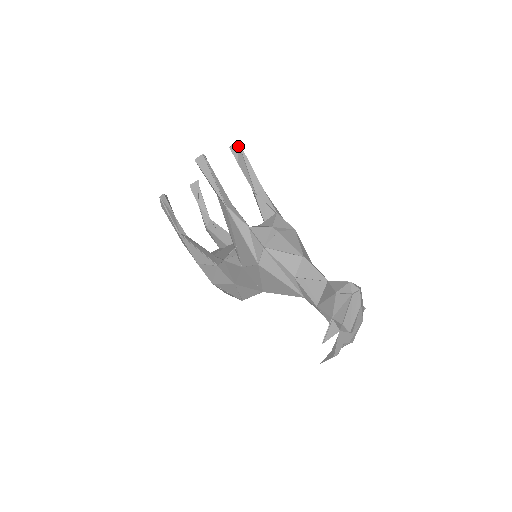
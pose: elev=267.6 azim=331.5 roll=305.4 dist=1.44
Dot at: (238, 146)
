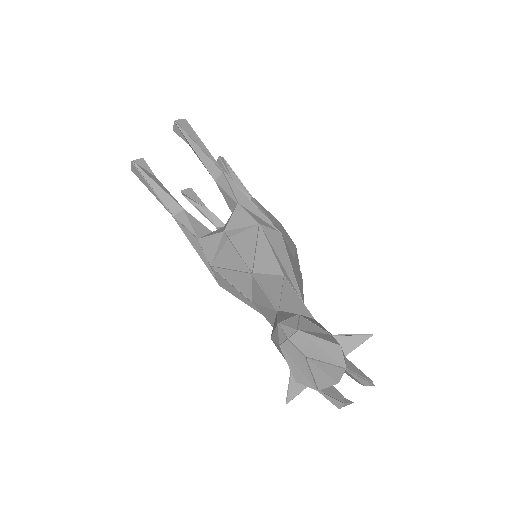
Dot at: (177, 126)
